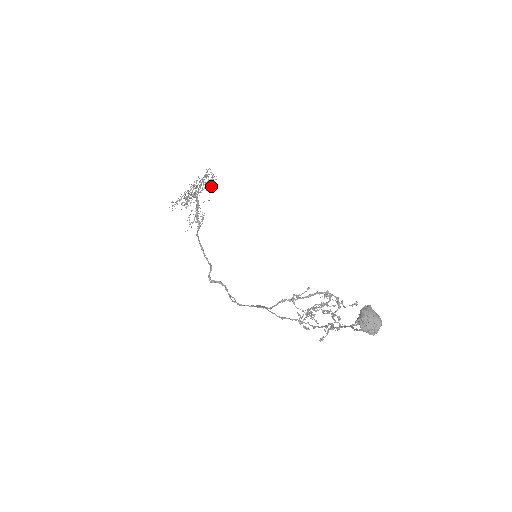
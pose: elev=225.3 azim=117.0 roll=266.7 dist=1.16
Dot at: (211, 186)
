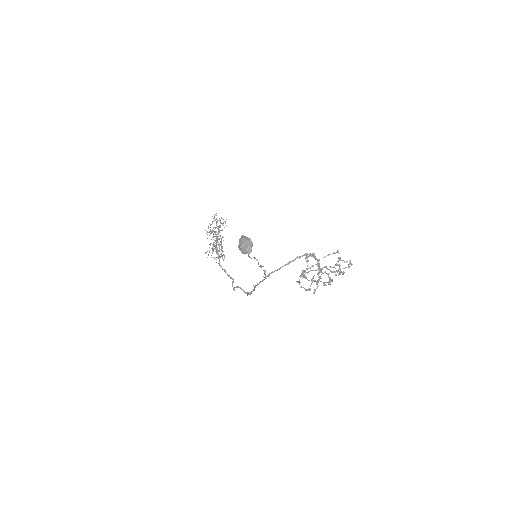
Dot at: occluded
